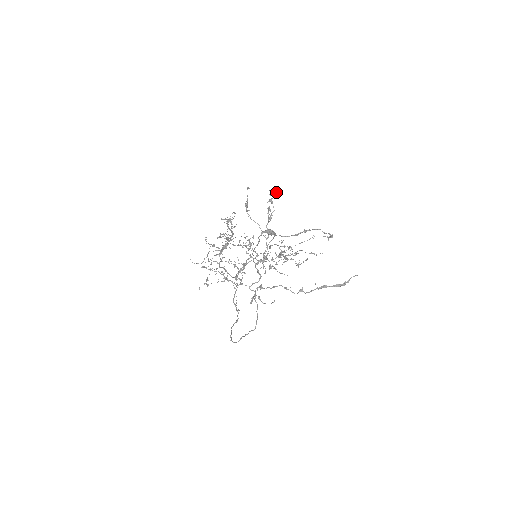
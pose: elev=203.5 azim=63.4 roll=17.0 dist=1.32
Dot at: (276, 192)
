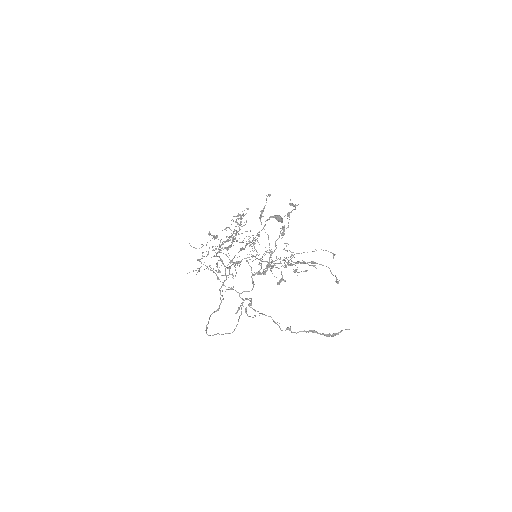
Dot at: (297, 205)
